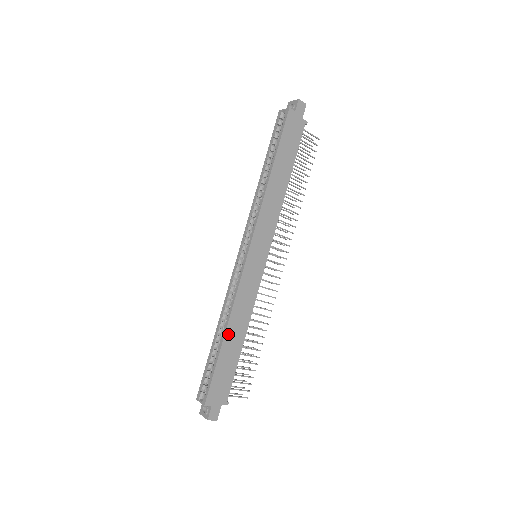
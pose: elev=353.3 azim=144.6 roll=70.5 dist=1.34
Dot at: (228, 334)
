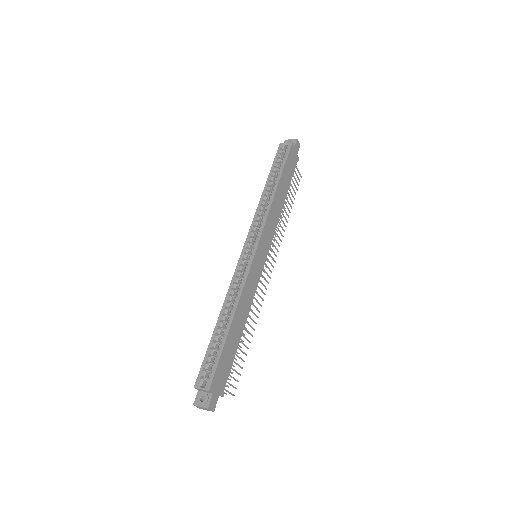
Dot at: (234, 321)
